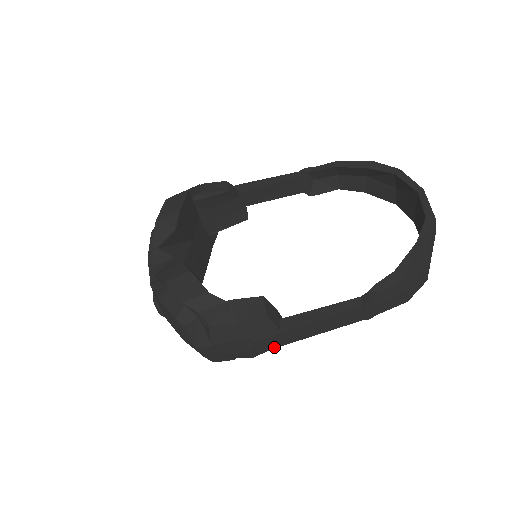
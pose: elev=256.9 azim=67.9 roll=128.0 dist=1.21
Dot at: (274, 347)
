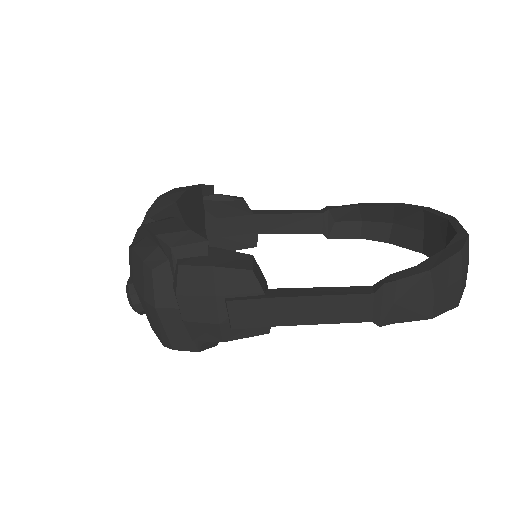
Dot at: (253, 325)
